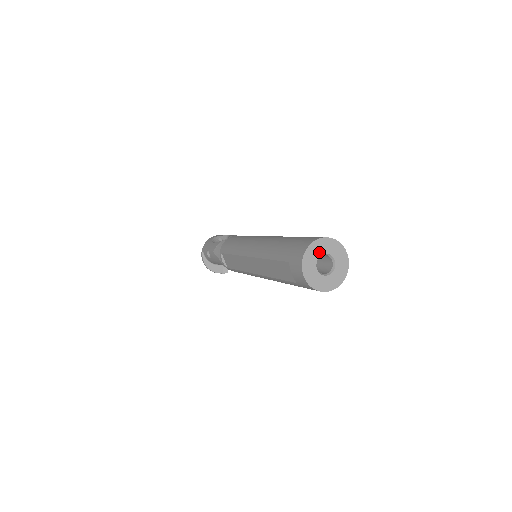
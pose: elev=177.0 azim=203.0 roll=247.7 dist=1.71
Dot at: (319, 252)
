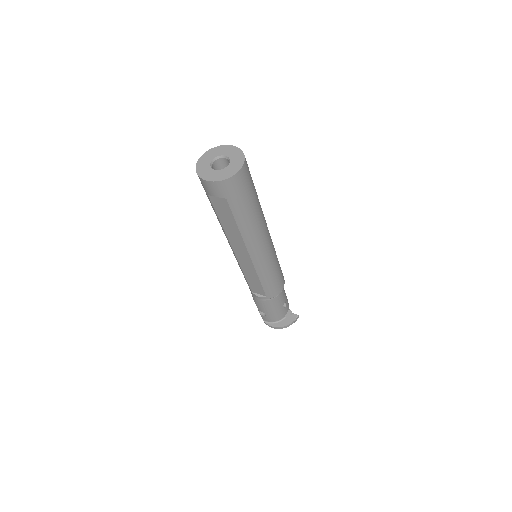
Dot at: (207, 162)
